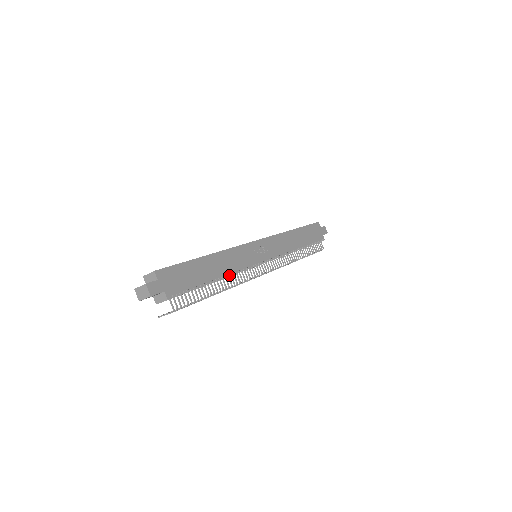
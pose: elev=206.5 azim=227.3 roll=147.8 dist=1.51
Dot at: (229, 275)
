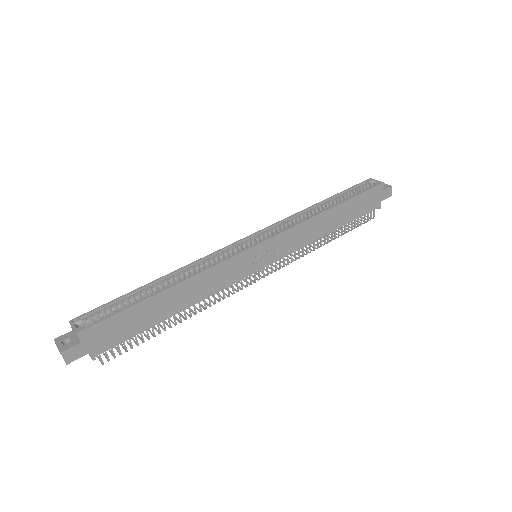
Dot at: occluded
